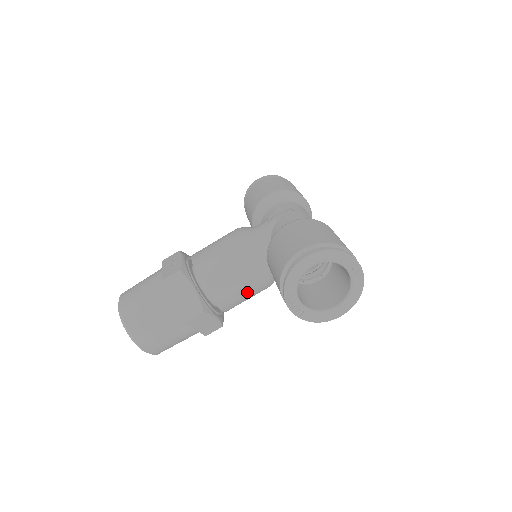
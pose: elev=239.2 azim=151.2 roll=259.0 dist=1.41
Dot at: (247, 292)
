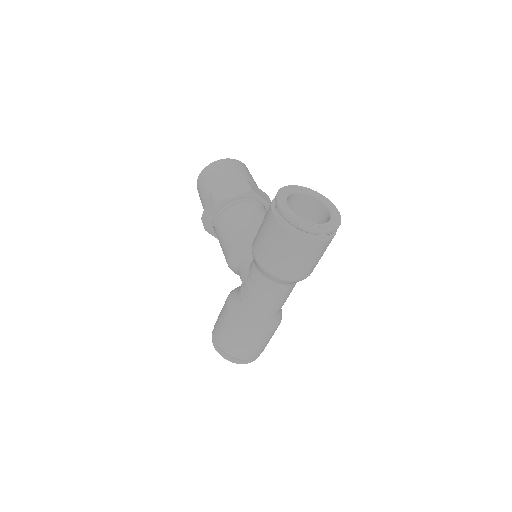
Dot at: occluded
